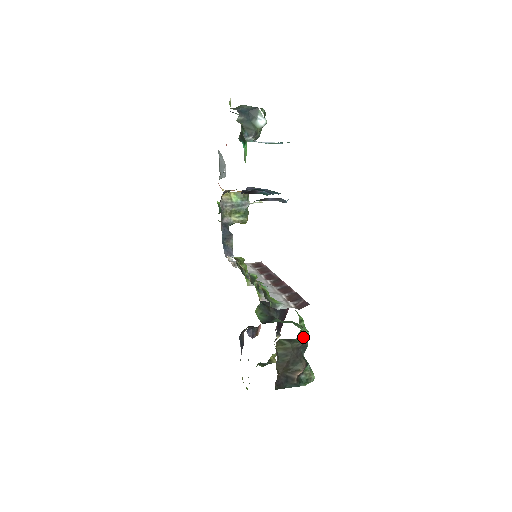
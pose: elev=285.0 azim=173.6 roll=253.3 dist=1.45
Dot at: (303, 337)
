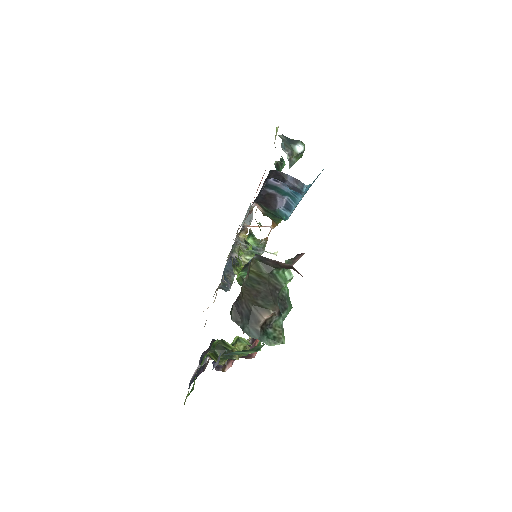
Dot at: (285, 280)
